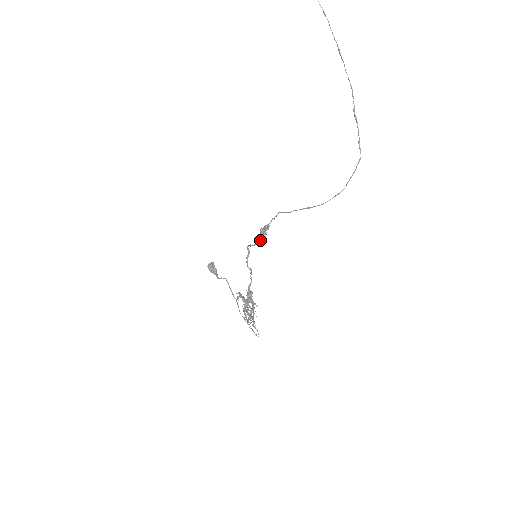
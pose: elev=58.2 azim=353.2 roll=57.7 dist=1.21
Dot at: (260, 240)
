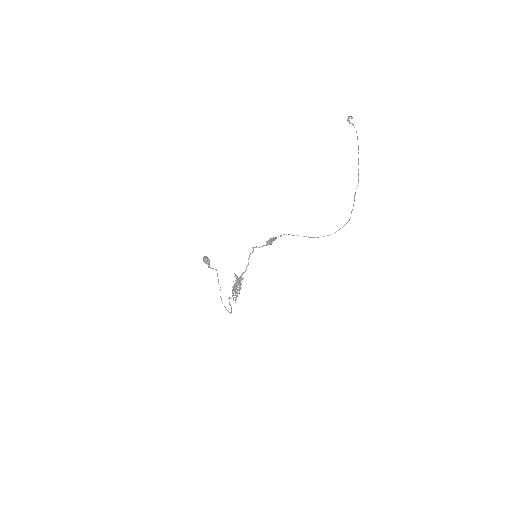
Dot at: (269, 244)
